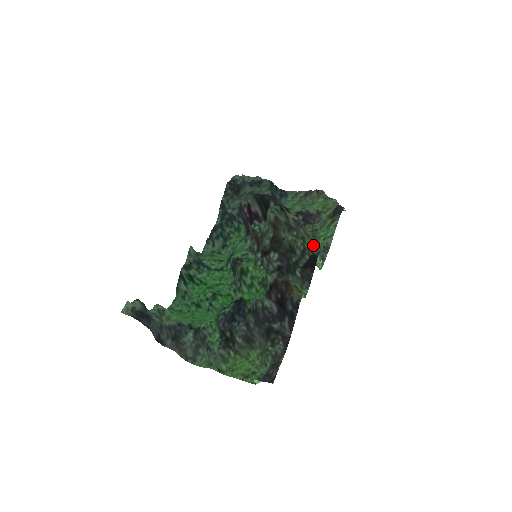
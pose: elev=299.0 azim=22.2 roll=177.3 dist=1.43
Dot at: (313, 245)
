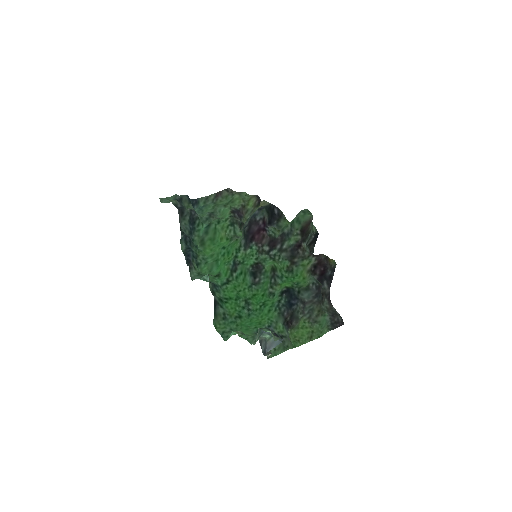
Dot at: (313, 227)
